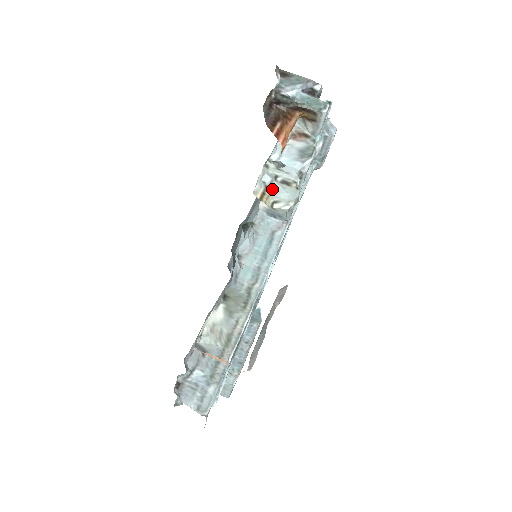
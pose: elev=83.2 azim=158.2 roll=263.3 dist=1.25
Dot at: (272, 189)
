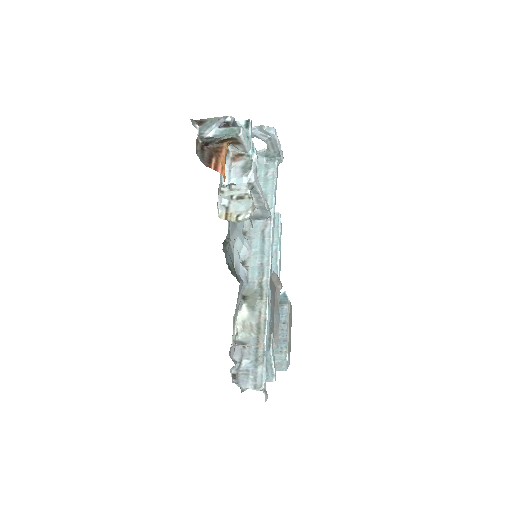
Dot at: (232, 208)
